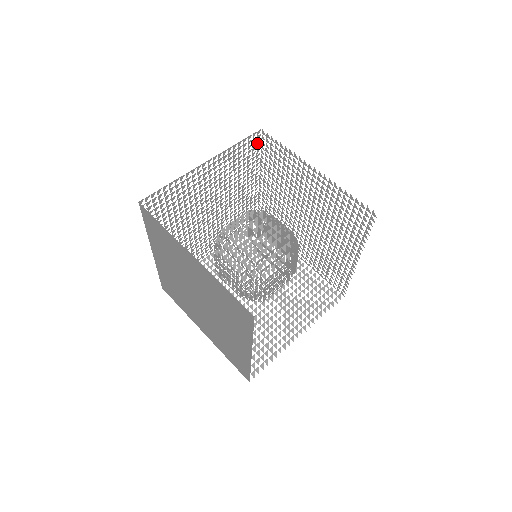
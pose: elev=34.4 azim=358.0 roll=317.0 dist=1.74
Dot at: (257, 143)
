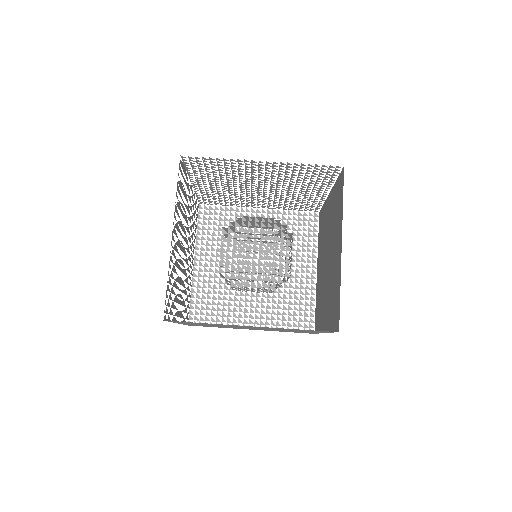
Dot at: (182, 168)
